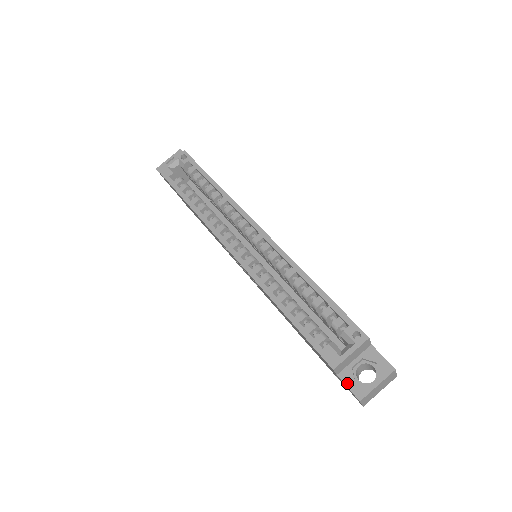
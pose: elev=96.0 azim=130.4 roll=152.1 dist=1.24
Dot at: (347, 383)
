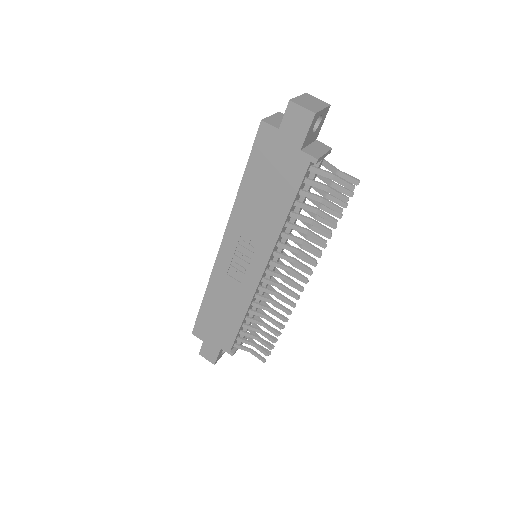
Dot at: (283, 118)
